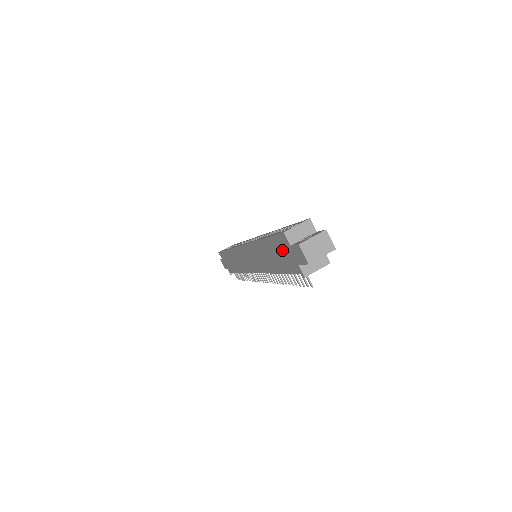
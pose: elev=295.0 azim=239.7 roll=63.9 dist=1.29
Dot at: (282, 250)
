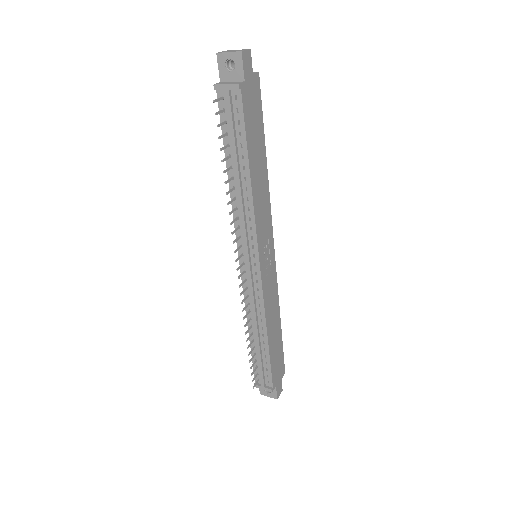
Dot at: occluded
